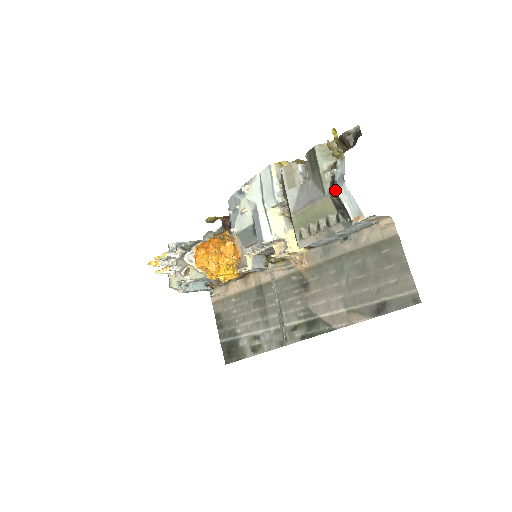
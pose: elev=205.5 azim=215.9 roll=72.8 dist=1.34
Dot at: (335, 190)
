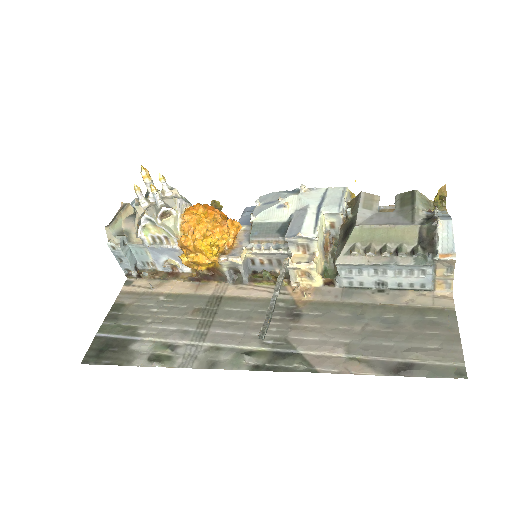
Dot at: (432, 222)
